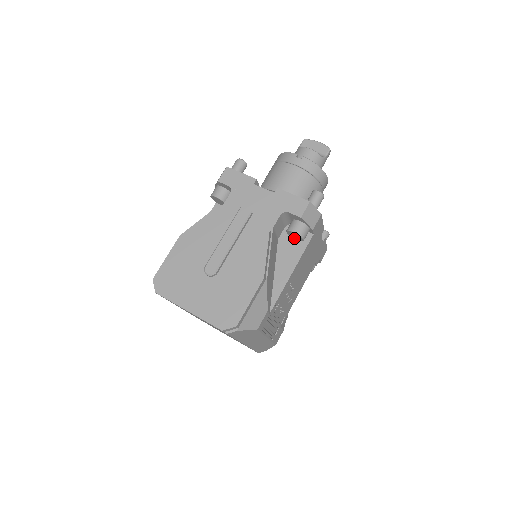
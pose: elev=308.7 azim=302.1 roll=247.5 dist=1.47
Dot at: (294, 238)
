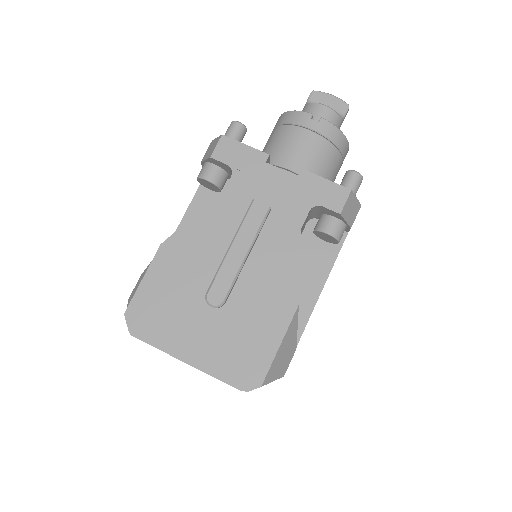
Dot at: (322, 239)
